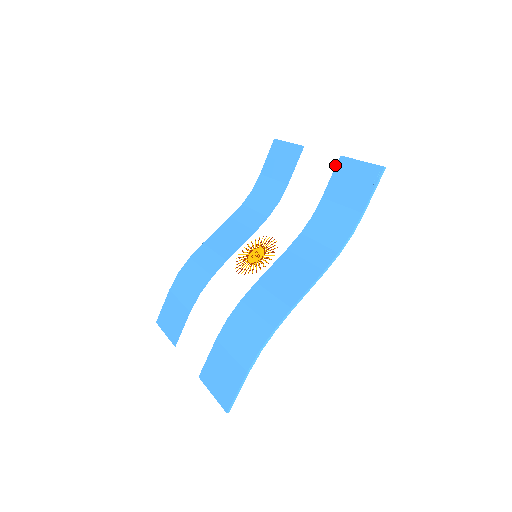
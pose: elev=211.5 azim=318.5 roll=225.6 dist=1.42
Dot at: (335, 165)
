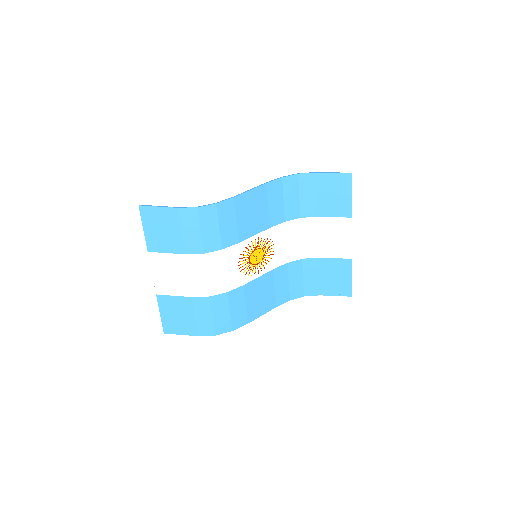
Dot at: (344, 258)
